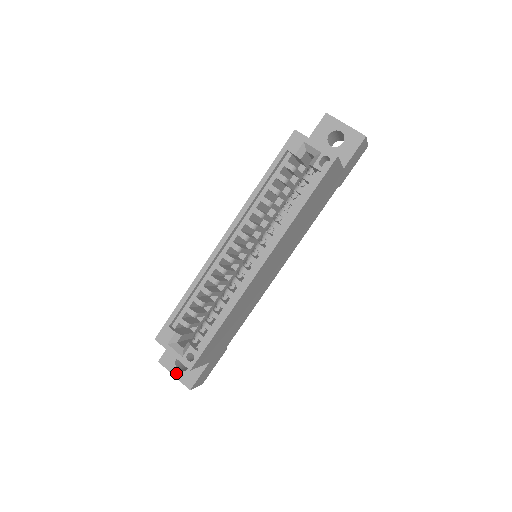
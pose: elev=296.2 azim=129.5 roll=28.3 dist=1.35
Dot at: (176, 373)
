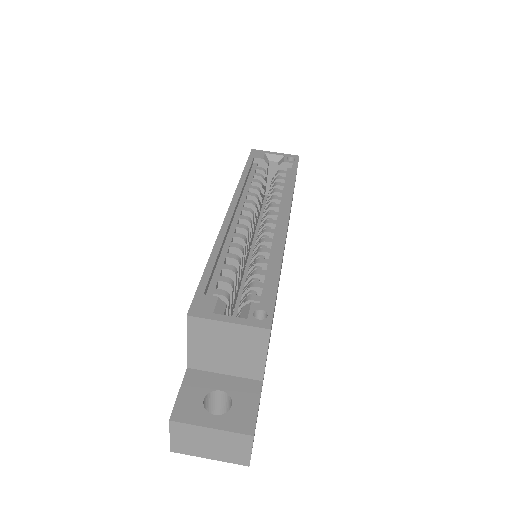
Dot at: (214, 422)
